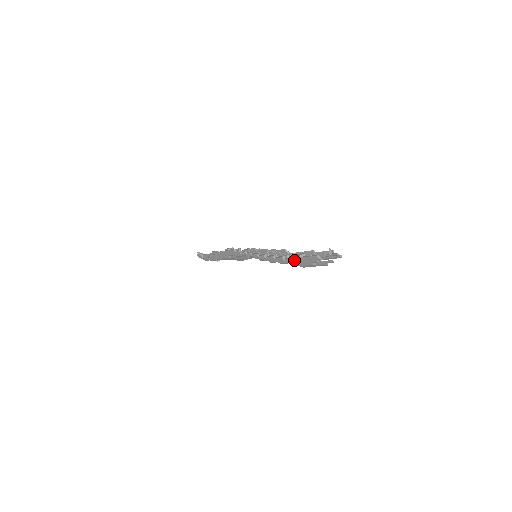
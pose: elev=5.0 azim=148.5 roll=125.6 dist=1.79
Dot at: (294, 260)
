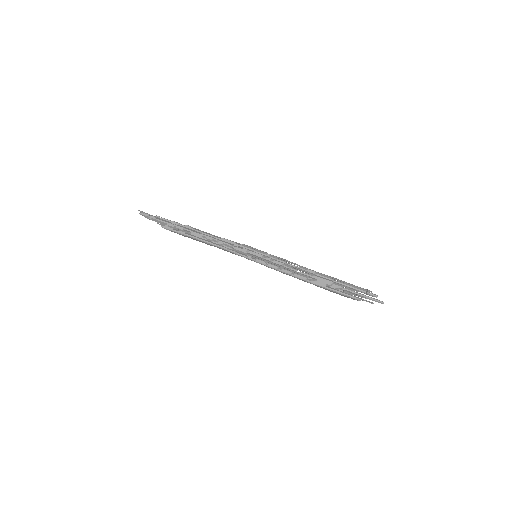
Dot at: occluded
